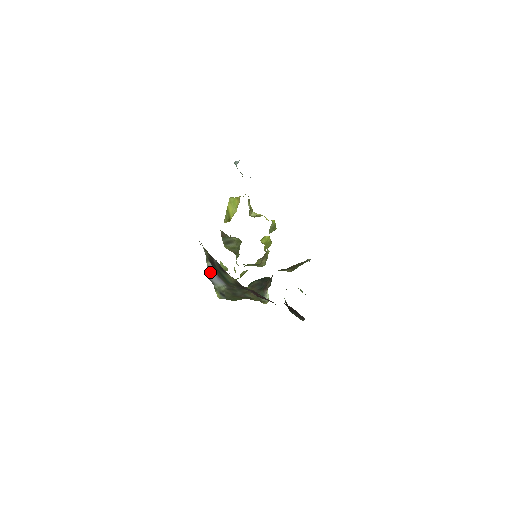
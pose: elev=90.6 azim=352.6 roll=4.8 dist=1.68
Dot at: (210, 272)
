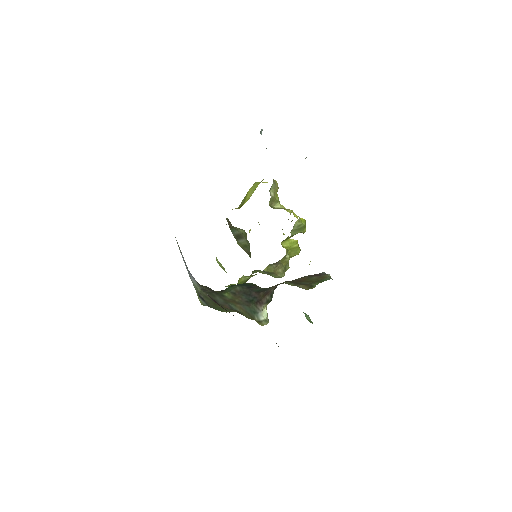
Dot at: occluded
